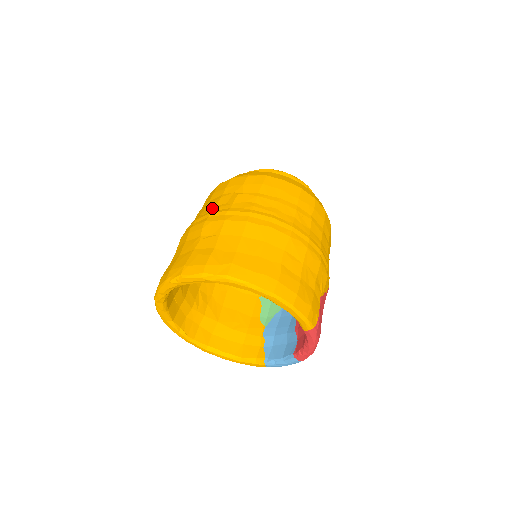
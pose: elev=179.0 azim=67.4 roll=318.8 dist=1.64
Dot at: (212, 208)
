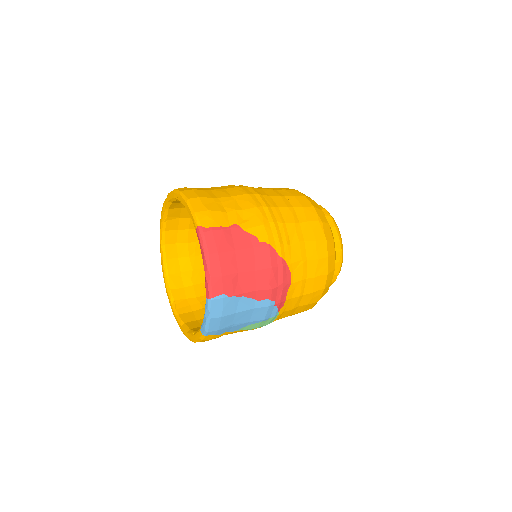
Dot at: occluded
